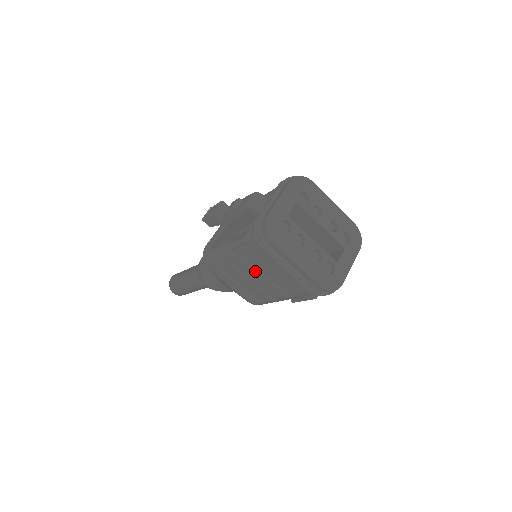
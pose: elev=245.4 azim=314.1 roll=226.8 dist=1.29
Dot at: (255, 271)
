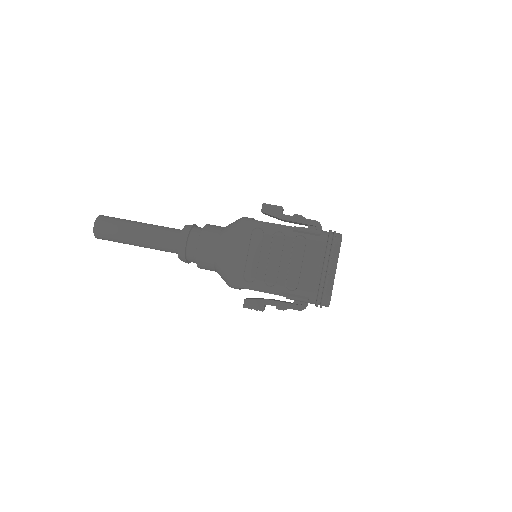
Dot at: (289, 255)
